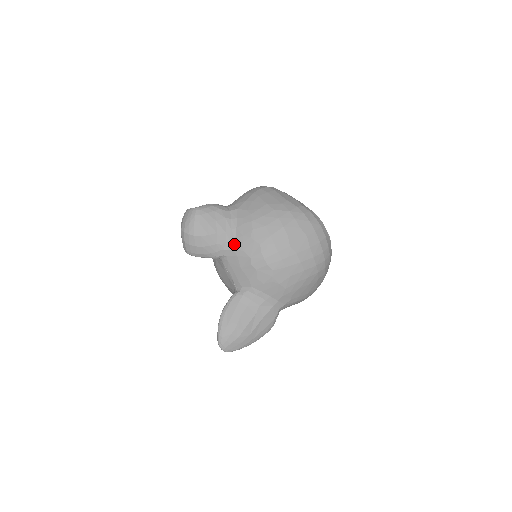
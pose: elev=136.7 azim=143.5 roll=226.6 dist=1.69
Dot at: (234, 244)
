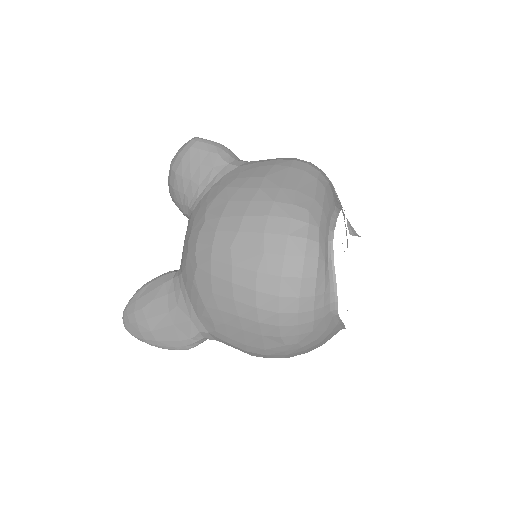
Dot at: (196, 205)
